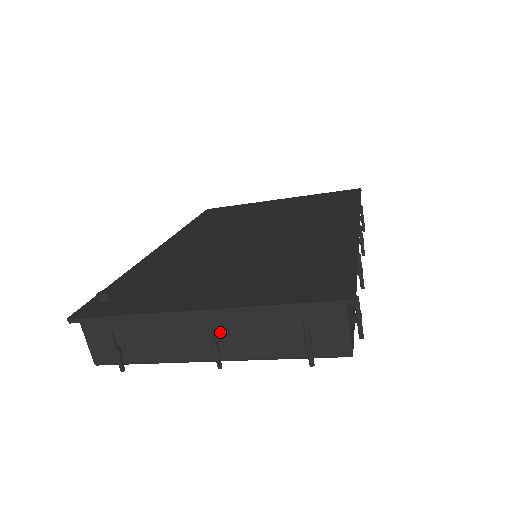
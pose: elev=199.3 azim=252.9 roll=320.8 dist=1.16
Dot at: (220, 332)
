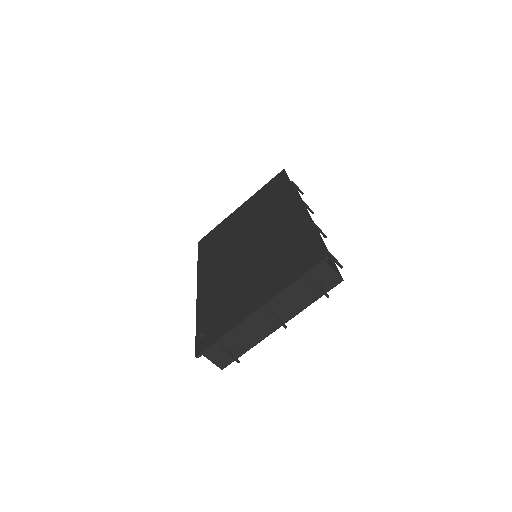
Dot at: (275, 311)
